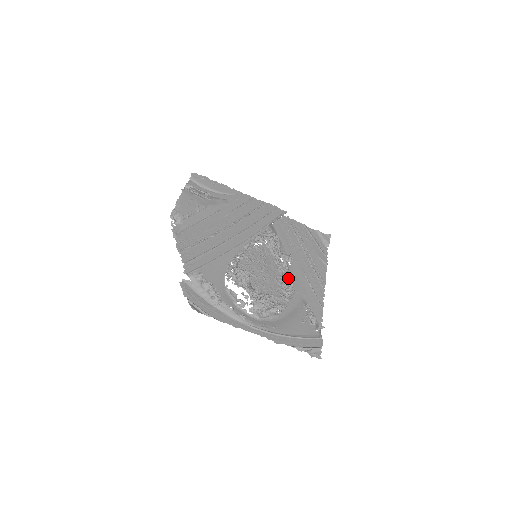
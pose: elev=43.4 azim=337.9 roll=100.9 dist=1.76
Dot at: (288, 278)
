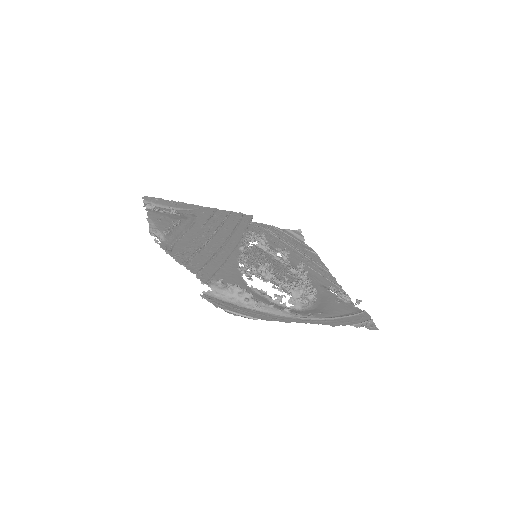
Dot at: (299, 268)
